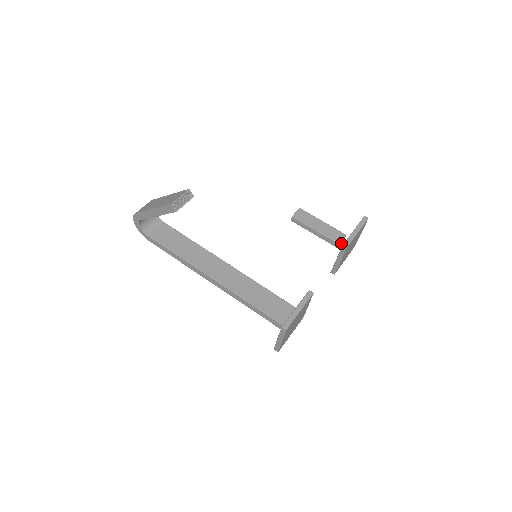
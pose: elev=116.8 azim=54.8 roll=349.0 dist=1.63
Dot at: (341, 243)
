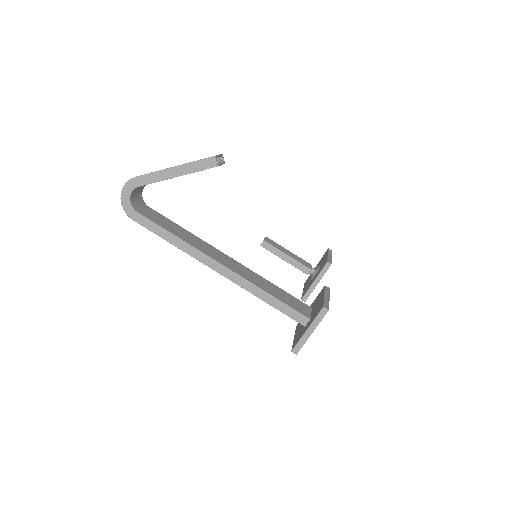
Dot at: (311, 271)
